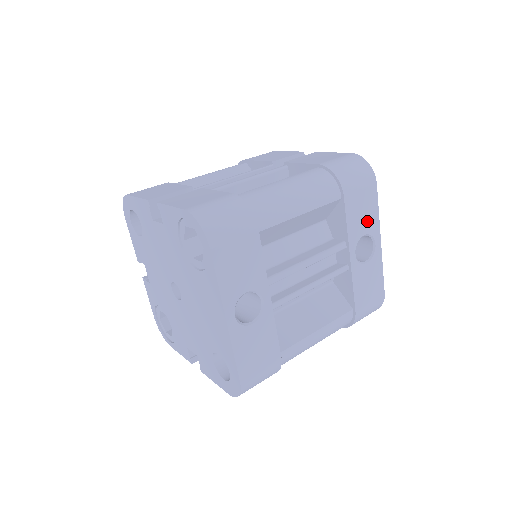
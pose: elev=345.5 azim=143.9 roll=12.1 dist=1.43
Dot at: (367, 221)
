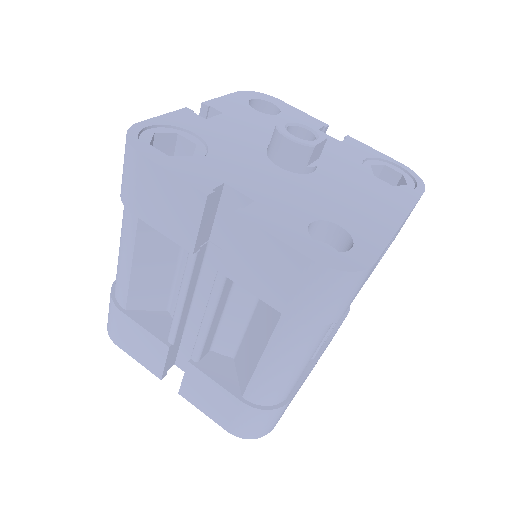
Dot at: occluded
